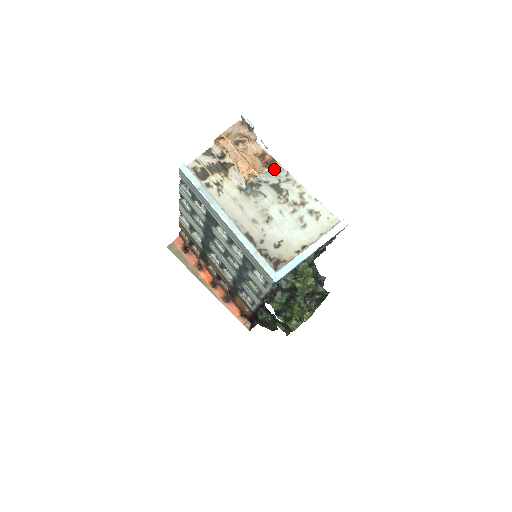
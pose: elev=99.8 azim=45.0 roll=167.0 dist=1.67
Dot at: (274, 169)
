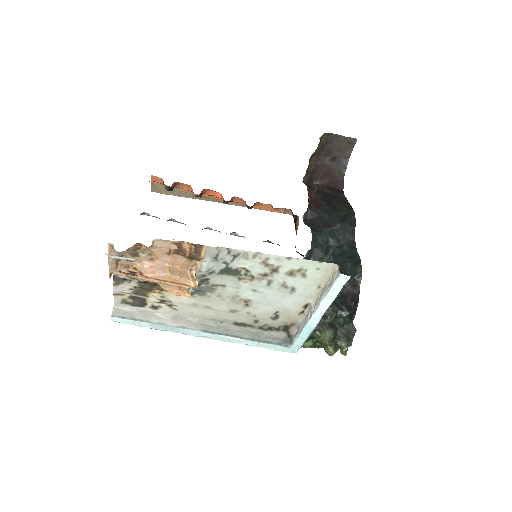
Dot at: (207, 255)
